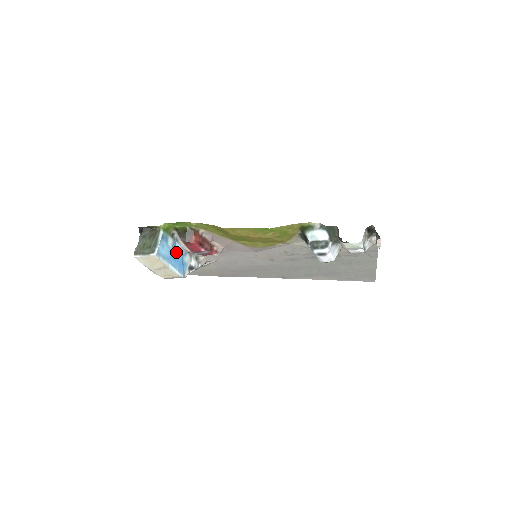
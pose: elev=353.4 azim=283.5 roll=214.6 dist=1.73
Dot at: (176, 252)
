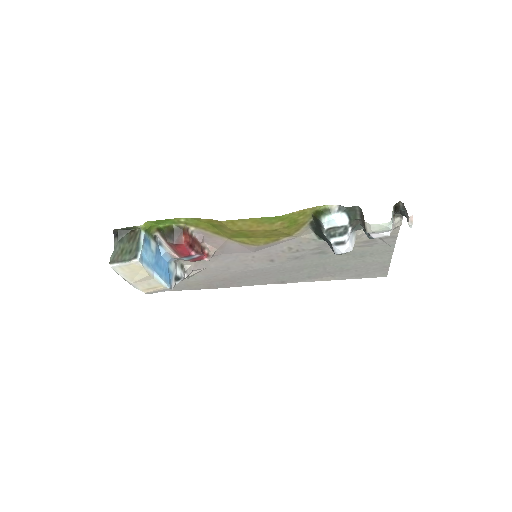
Dot at: (160, 258)
